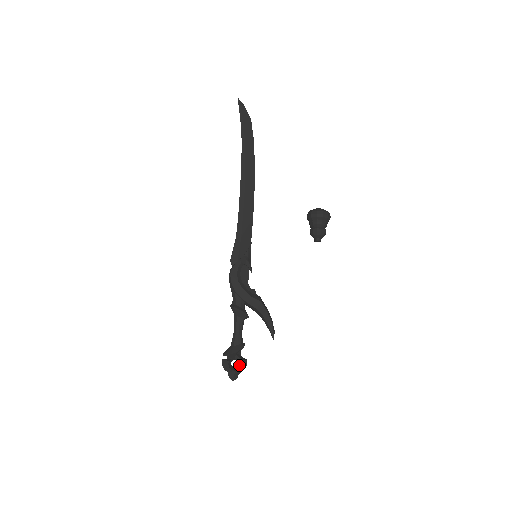
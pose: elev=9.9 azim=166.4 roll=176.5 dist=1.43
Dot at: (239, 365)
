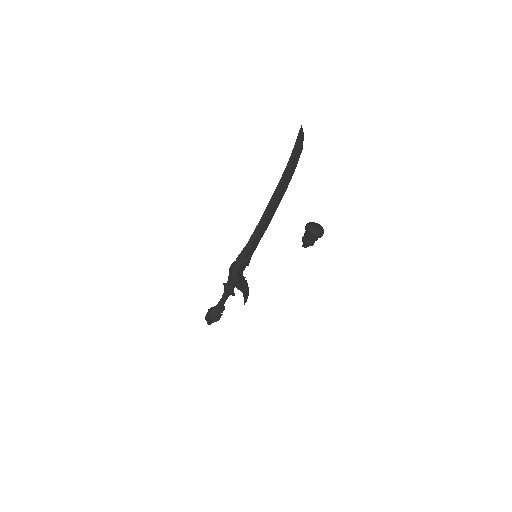
Dot at: (216, 318)
